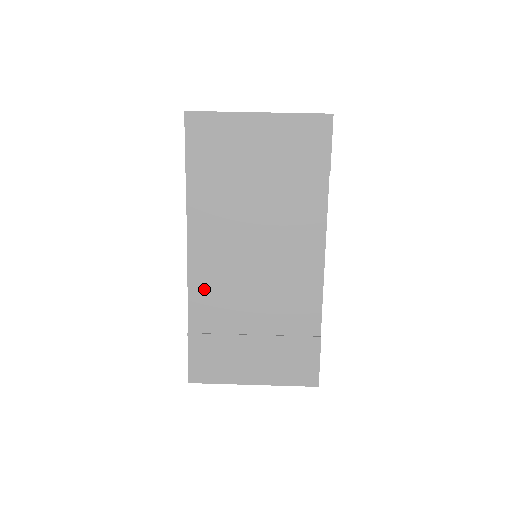
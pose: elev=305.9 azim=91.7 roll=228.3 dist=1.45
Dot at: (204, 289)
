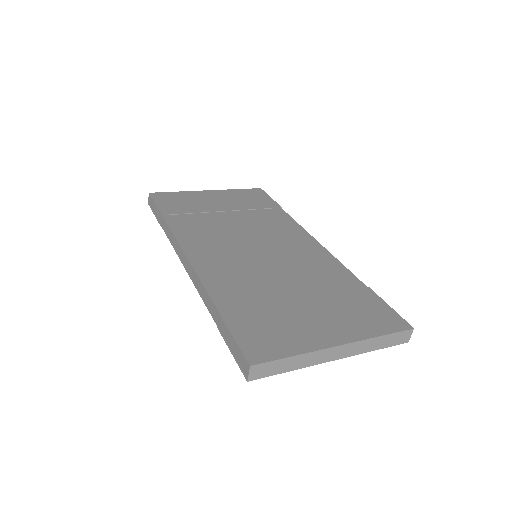
Dot at: (218, 275)
